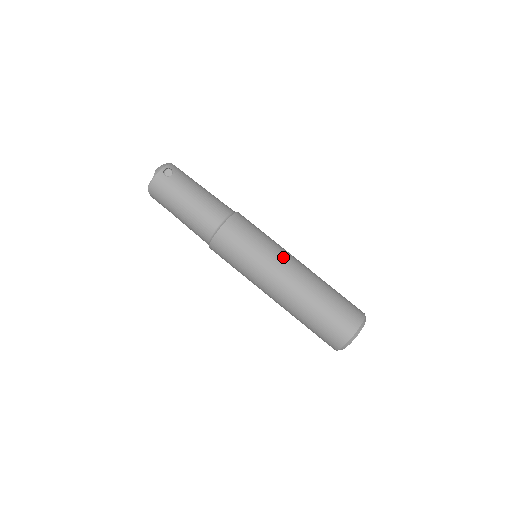
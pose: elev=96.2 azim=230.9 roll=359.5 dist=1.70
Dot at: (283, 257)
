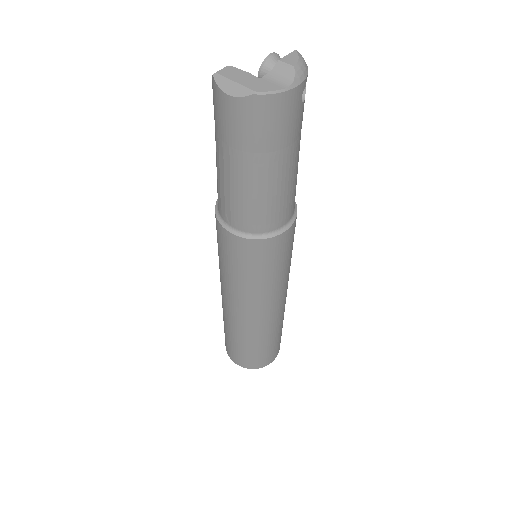
Dot at: occluded
